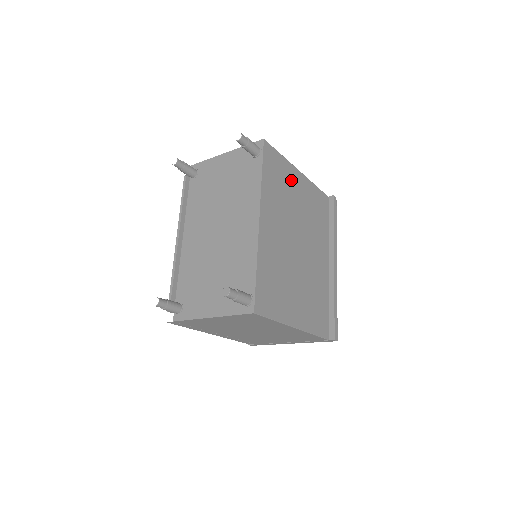
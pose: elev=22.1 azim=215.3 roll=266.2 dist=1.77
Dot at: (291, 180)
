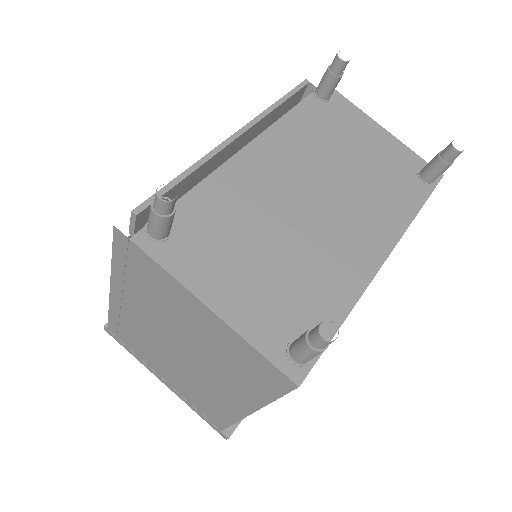
Dot at: occluded
